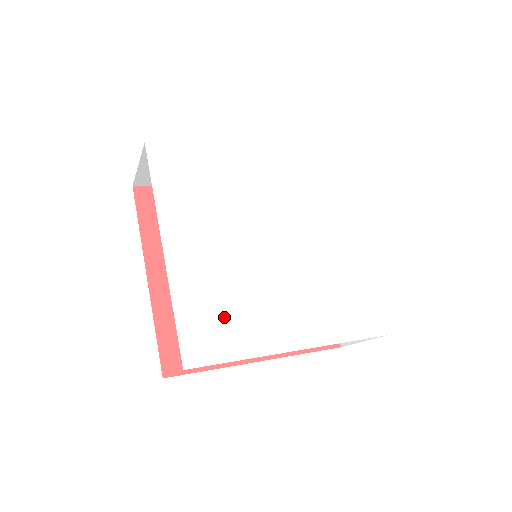
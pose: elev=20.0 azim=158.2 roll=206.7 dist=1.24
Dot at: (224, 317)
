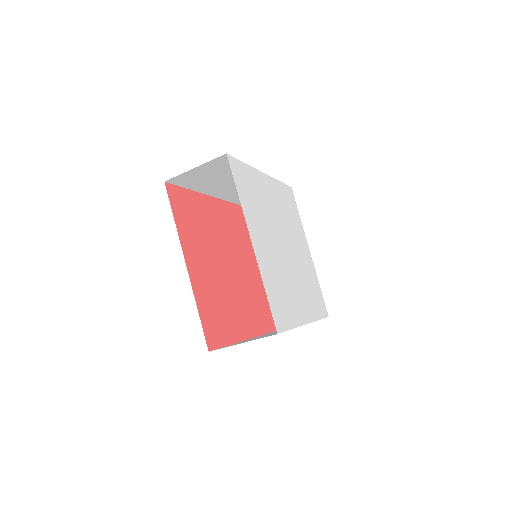
Dot at: (282, 297)
